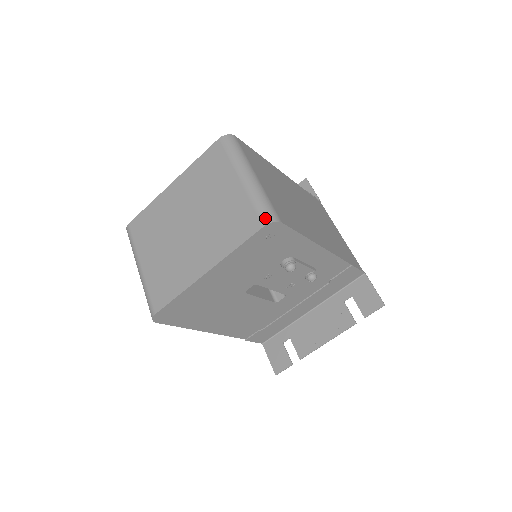
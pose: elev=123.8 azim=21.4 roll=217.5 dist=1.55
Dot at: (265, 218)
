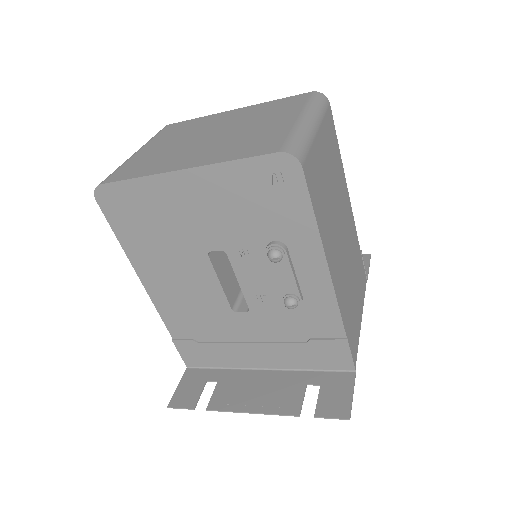
Dot at: (288, 148)
